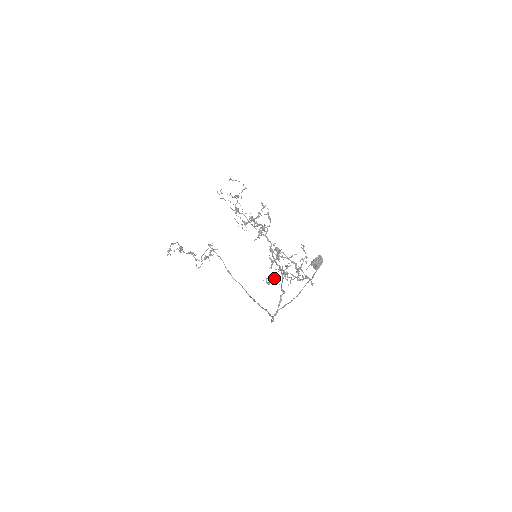
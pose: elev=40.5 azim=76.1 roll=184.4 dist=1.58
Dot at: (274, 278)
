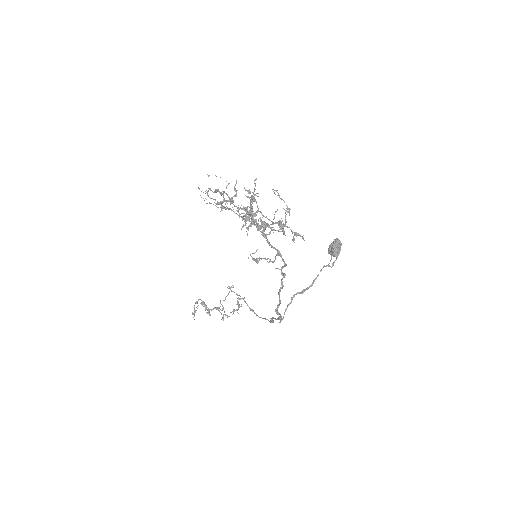
Dot at: (267, 258)
